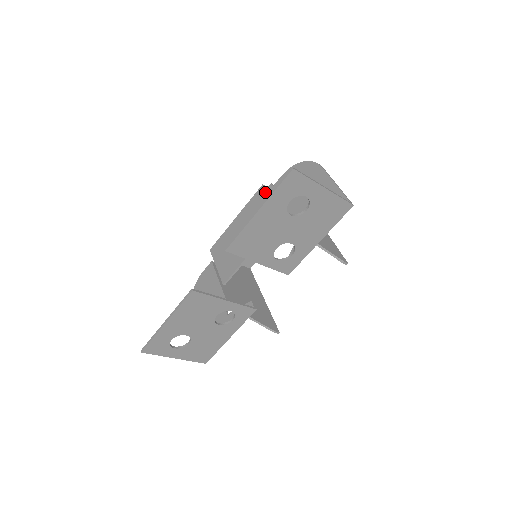
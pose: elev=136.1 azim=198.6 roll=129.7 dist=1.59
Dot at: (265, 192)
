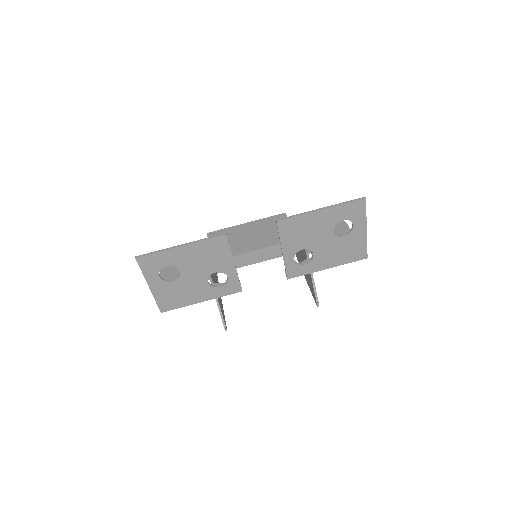
Dot at: occluded
